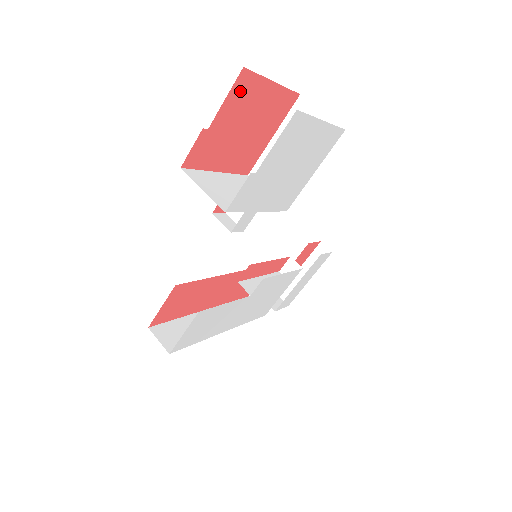
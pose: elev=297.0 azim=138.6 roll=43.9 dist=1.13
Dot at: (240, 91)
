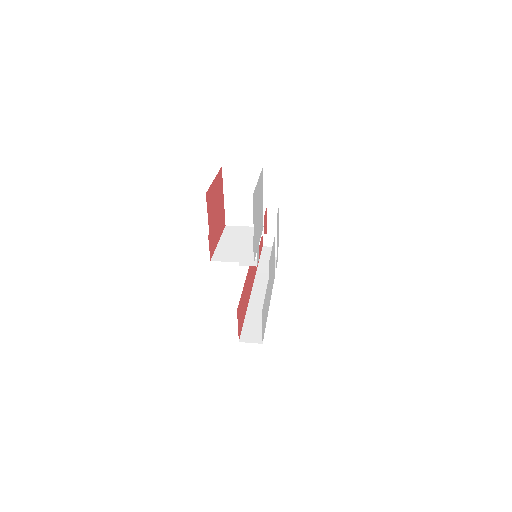
Dot at: (209, 203)
